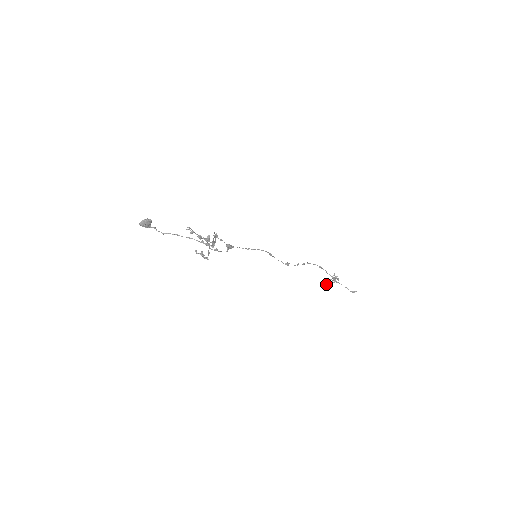
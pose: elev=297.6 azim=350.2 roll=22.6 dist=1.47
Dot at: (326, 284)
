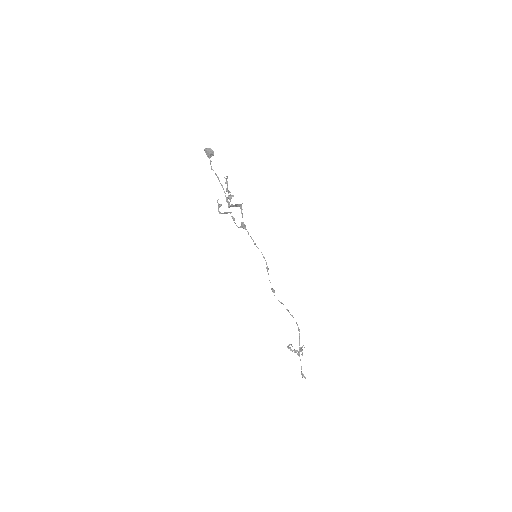
Dot at: (290, 347)
